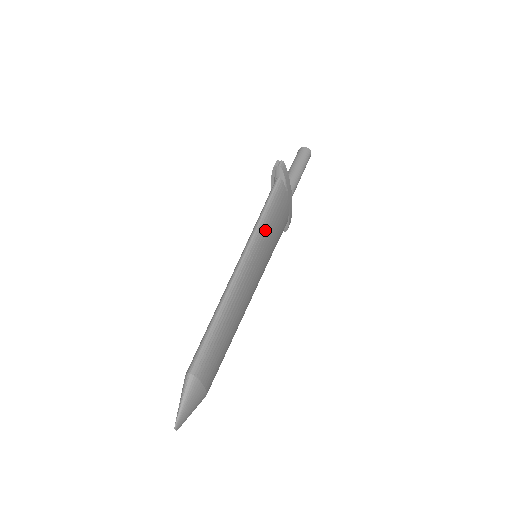
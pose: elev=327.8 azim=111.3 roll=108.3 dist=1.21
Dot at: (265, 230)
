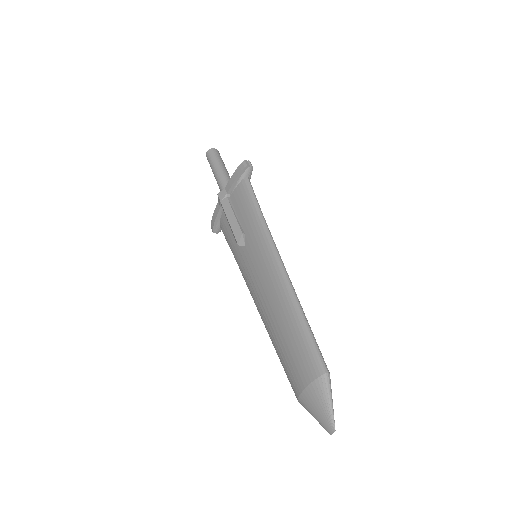
Dot at: occluded
